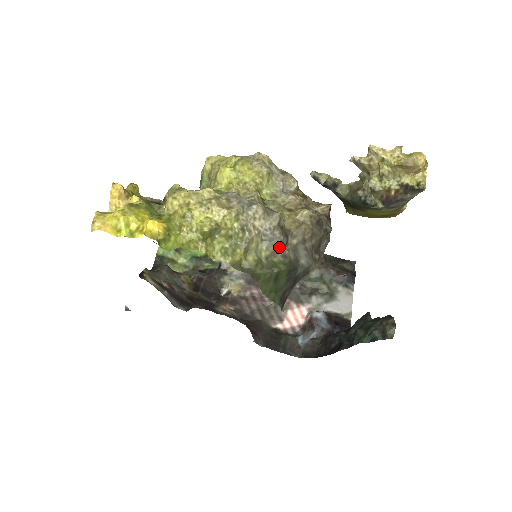
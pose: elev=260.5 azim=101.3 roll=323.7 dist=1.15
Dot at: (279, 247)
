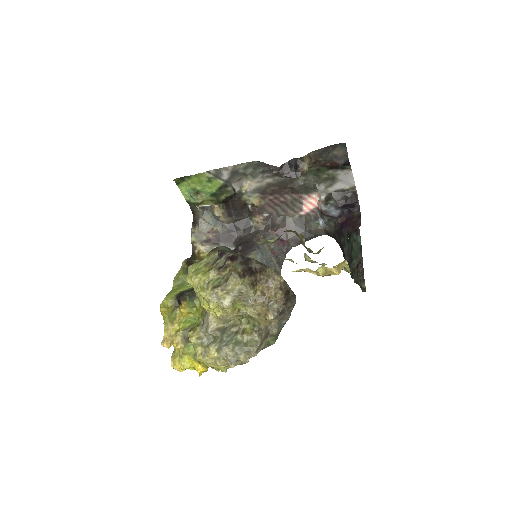
Dot at: occluded
